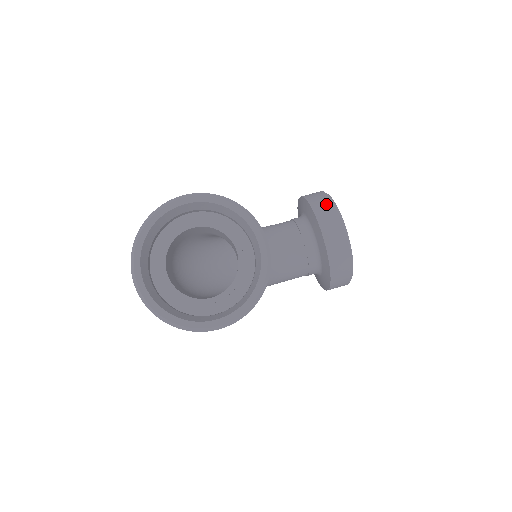
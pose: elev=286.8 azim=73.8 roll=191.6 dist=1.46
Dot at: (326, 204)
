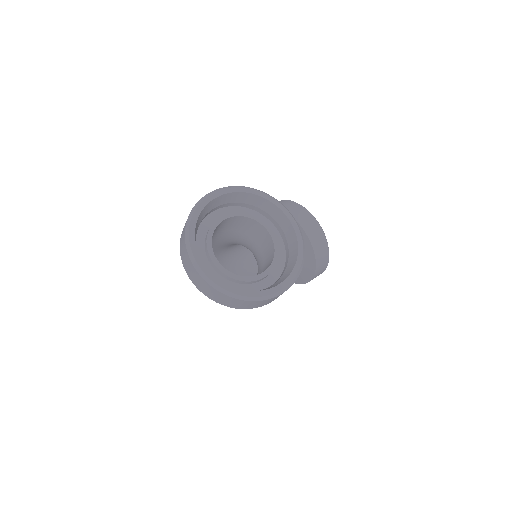
Dot at: (292, 205)
